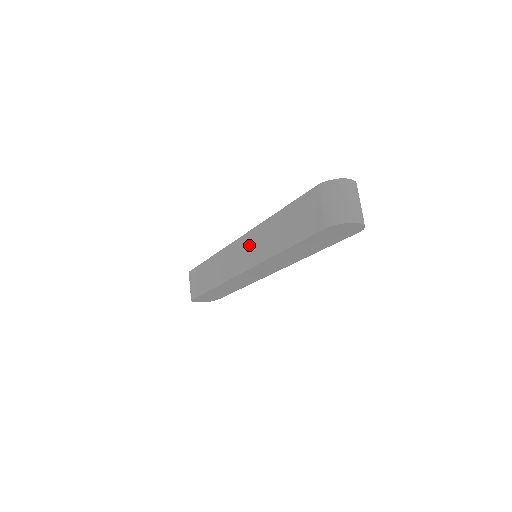
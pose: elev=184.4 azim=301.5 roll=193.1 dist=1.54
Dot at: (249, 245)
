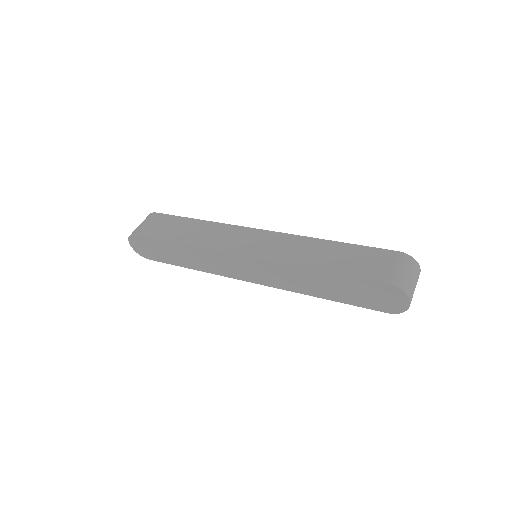
Dot at: (272, 241)
